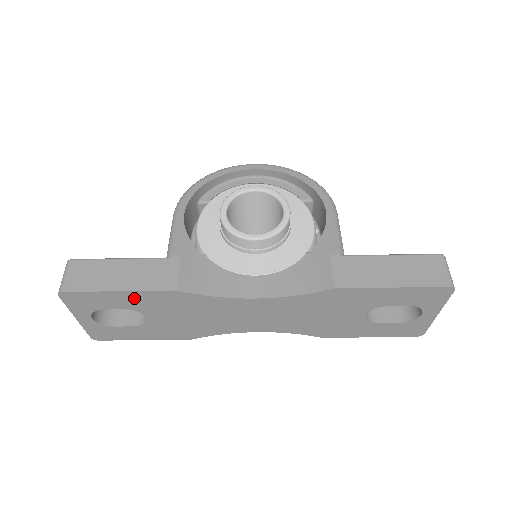
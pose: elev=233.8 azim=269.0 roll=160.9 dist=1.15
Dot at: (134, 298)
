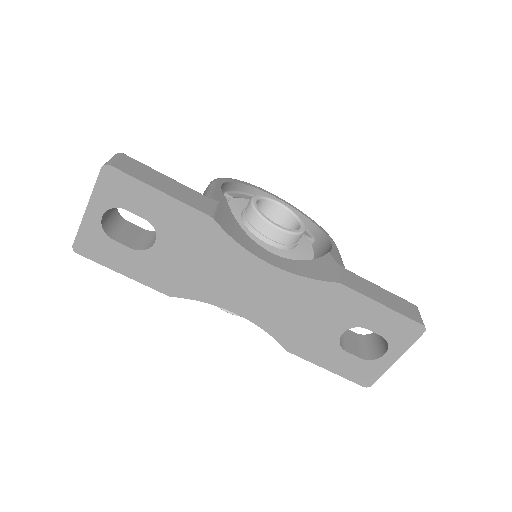
Dot at: (167, 208)
